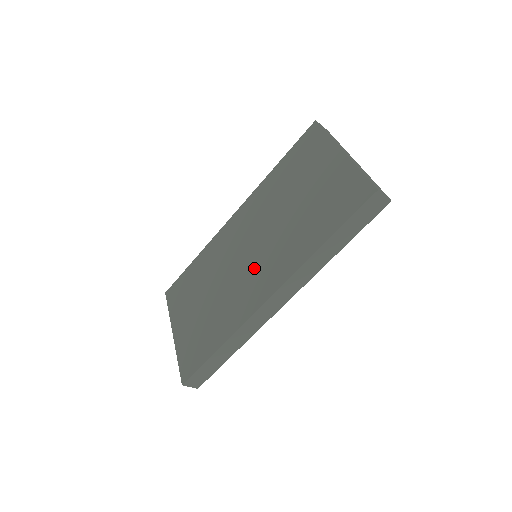
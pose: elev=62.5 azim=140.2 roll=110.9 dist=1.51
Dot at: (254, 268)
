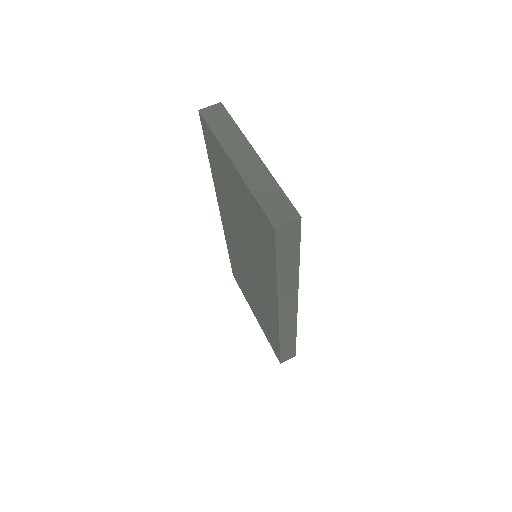
Dot at: (257, 279)
